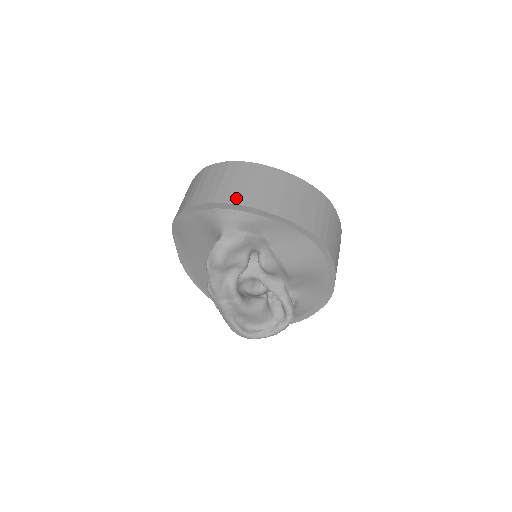
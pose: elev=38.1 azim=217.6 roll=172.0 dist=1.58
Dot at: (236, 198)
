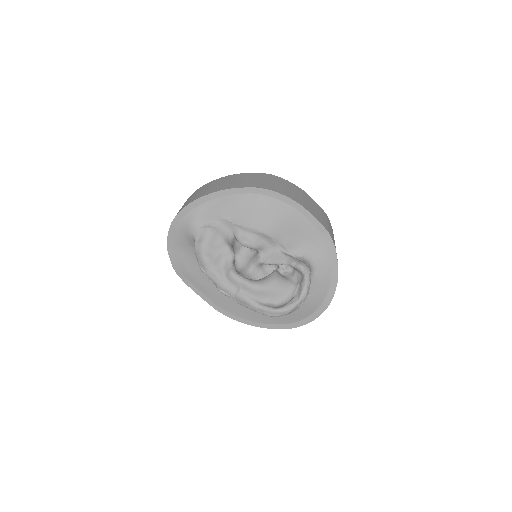
Dot at: (183, 207)
